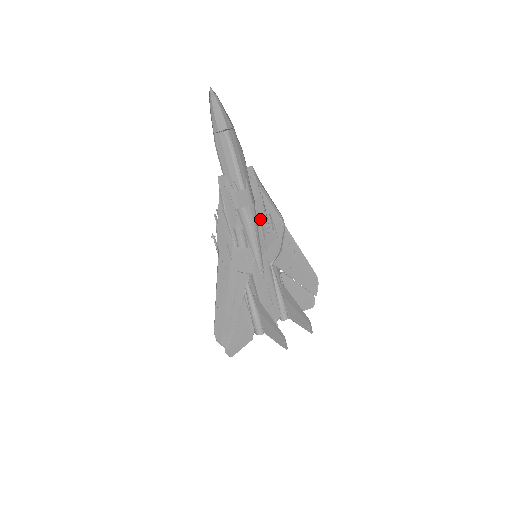
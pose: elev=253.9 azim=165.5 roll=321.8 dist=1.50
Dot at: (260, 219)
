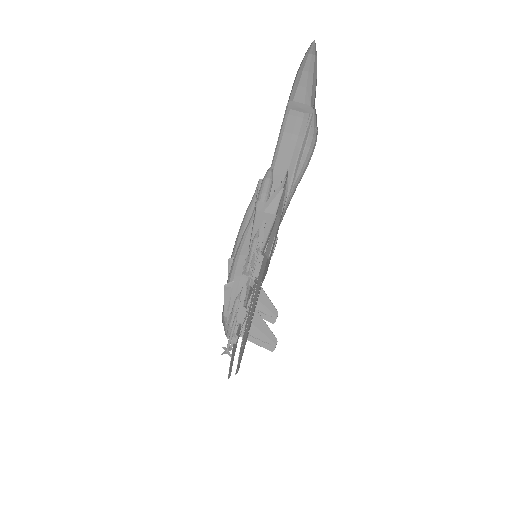
Dot at: occluded
